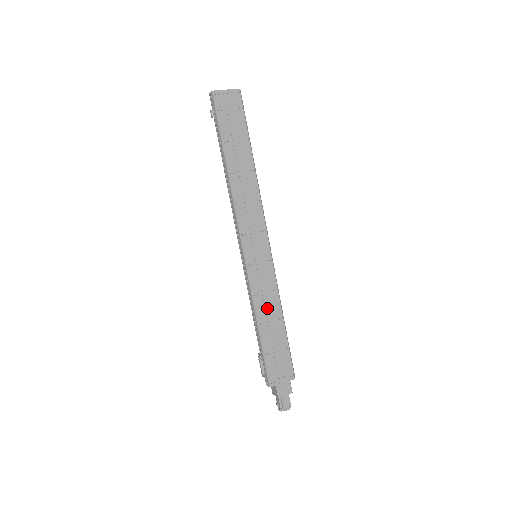
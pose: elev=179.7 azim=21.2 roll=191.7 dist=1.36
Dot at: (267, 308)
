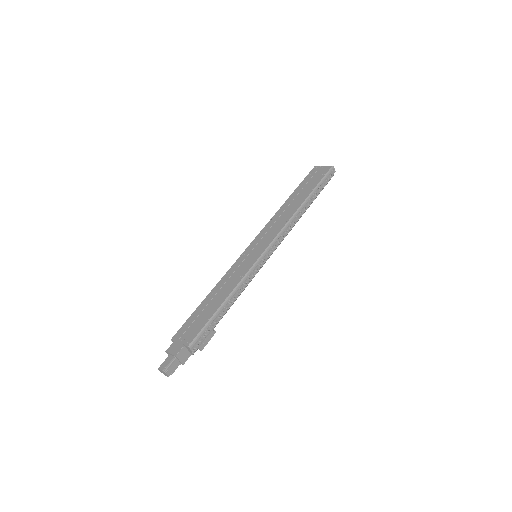
Dot at: (225, 285)
